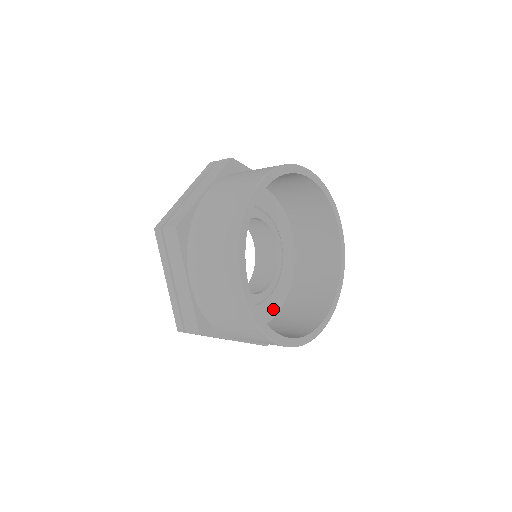
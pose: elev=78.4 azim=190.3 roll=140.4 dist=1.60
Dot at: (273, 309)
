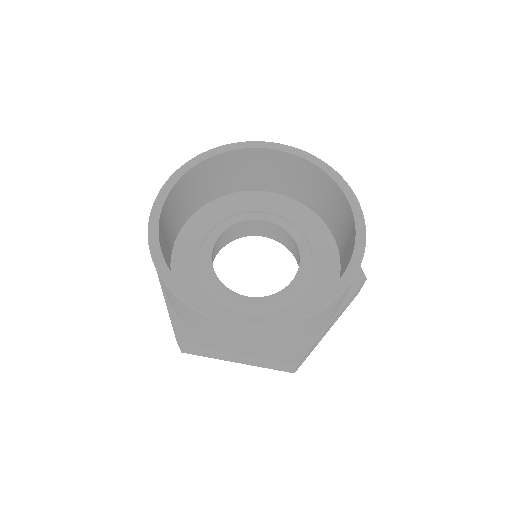
Dot at: occluded
